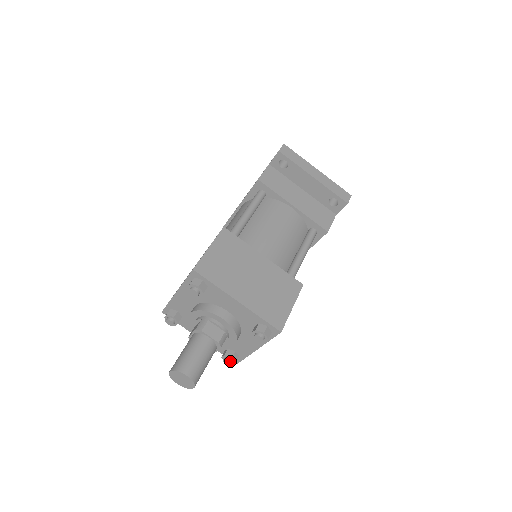
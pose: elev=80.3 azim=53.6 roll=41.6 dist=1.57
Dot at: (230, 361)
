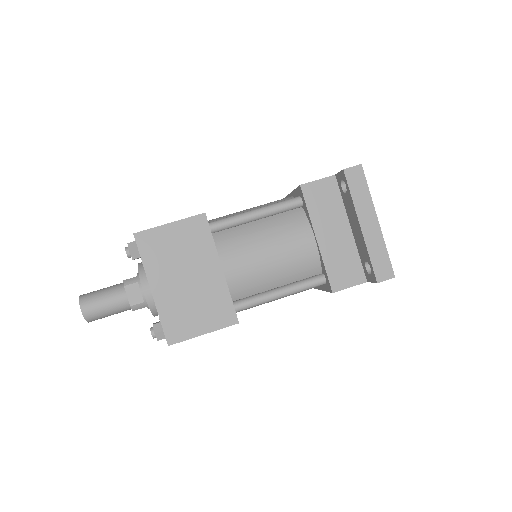
Dot at: occluded
